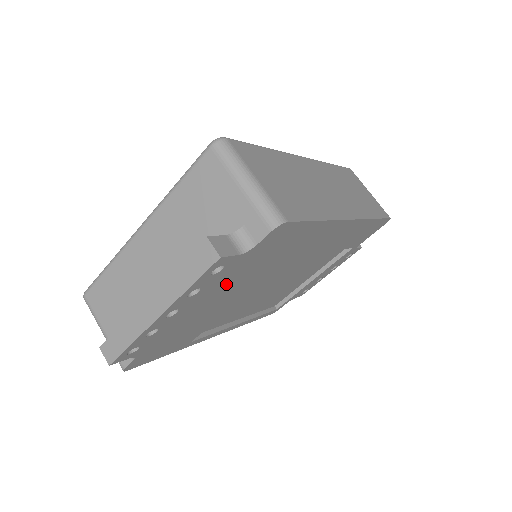
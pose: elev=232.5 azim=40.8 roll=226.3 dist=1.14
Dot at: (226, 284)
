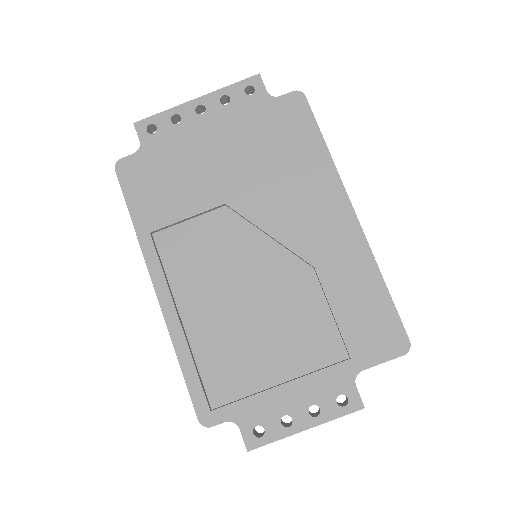
Dot at: (239, 132)
